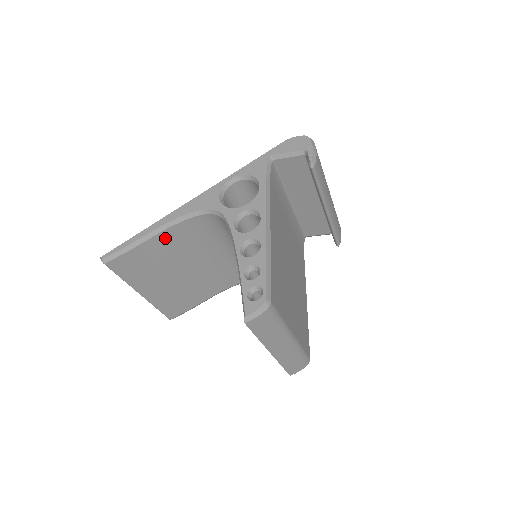
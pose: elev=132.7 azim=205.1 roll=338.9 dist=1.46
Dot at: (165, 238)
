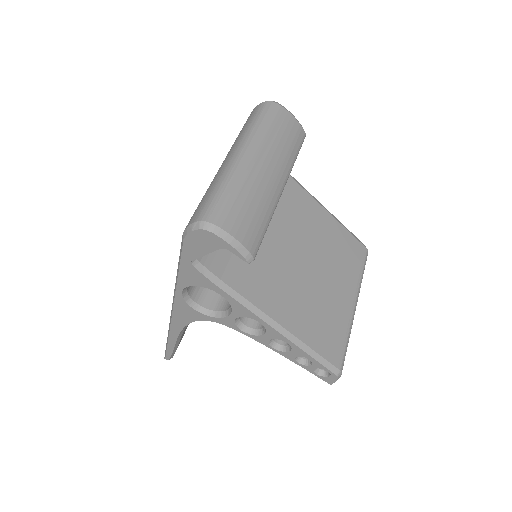
Dot at: occluded
